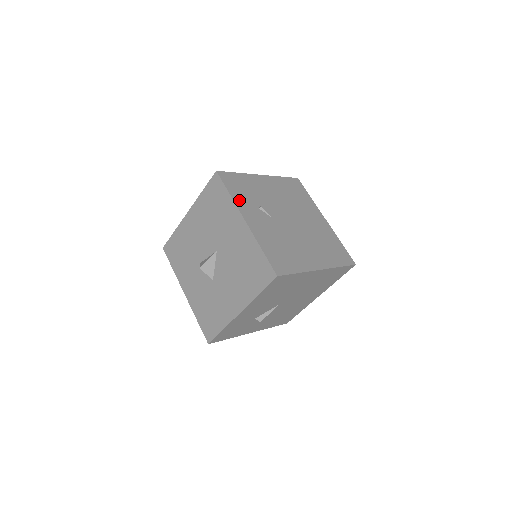
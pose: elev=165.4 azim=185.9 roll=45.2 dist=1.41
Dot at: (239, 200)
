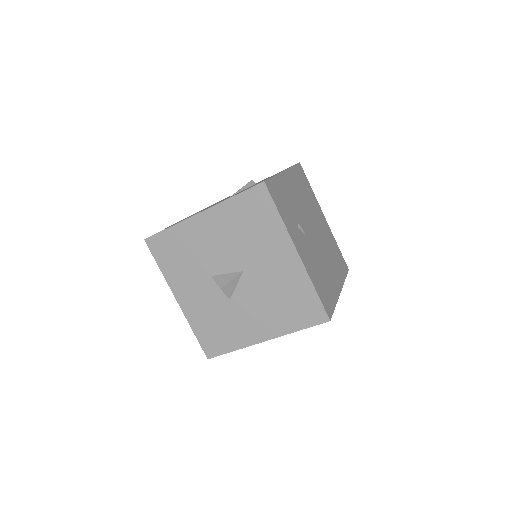
Dot at: (287, 222)
